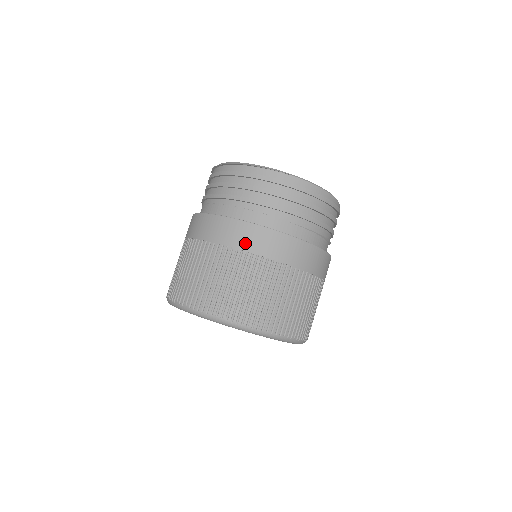
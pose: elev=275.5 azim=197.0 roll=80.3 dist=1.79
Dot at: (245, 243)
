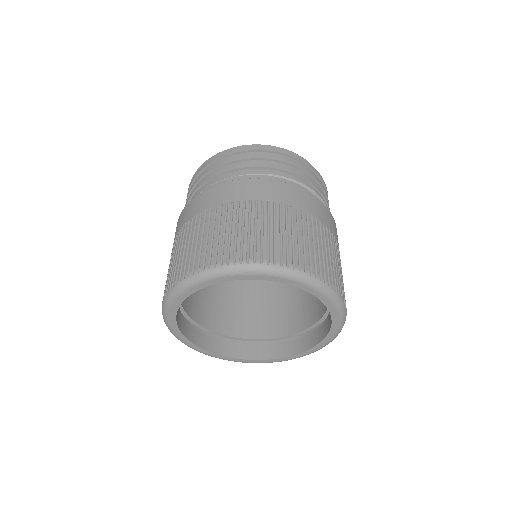
Dot at: (191, 214)
